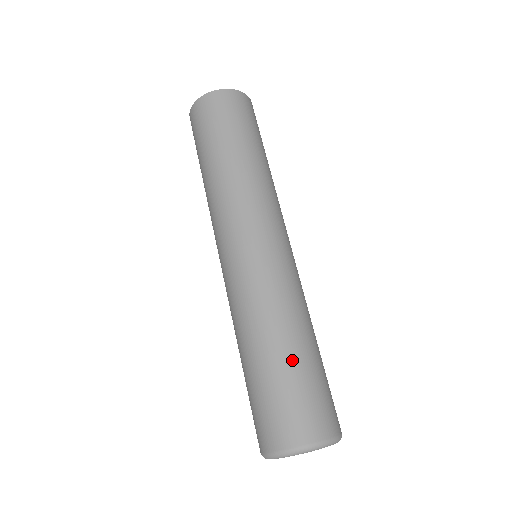
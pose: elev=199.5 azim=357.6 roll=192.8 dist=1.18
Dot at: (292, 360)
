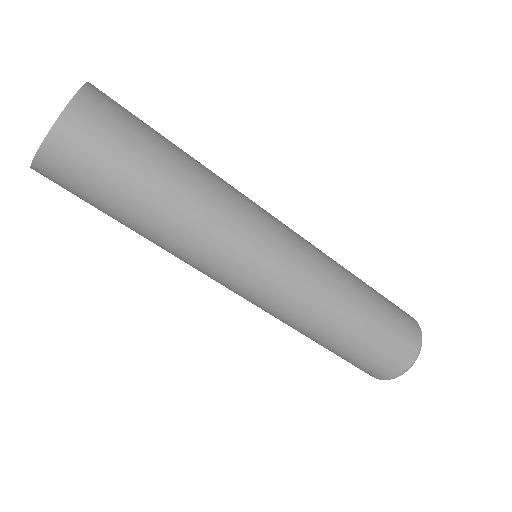
Dot at: (375, 299)
